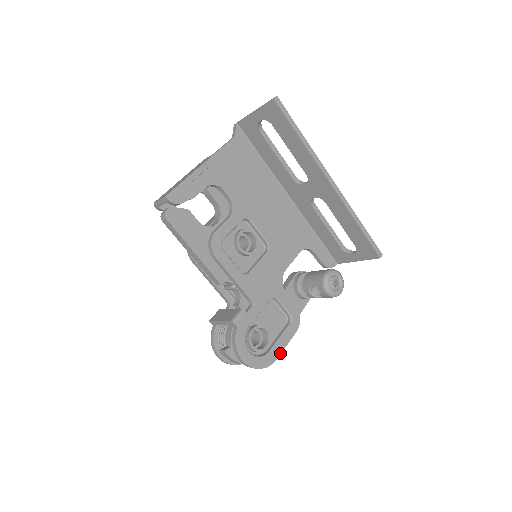
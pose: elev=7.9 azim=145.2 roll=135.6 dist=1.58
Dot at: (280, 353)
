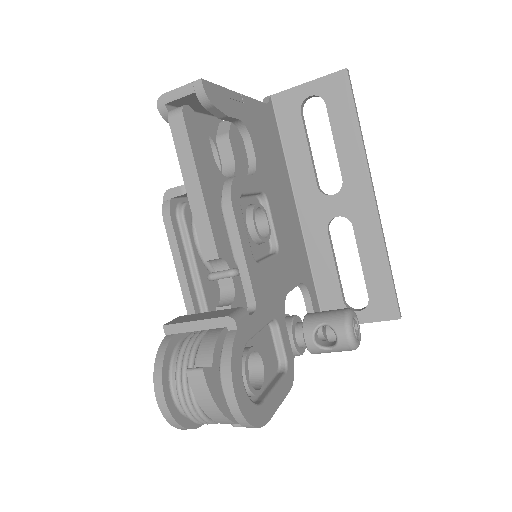
Dot at: (273, 413)
